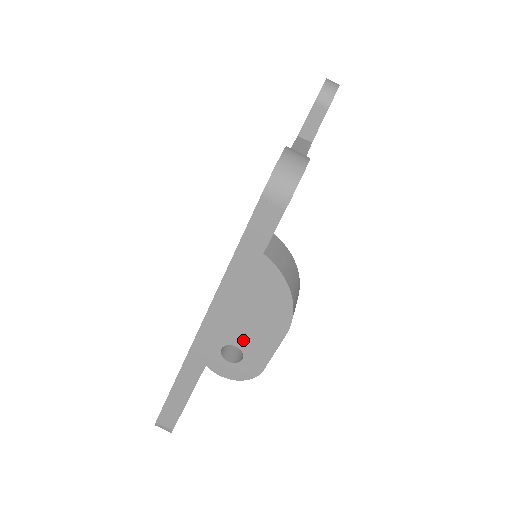
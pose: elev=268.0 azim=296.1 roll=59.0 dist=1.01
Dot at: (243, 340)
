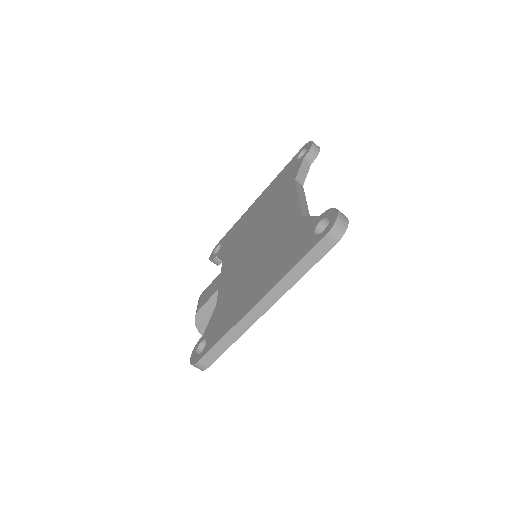
Dot at: occluded
